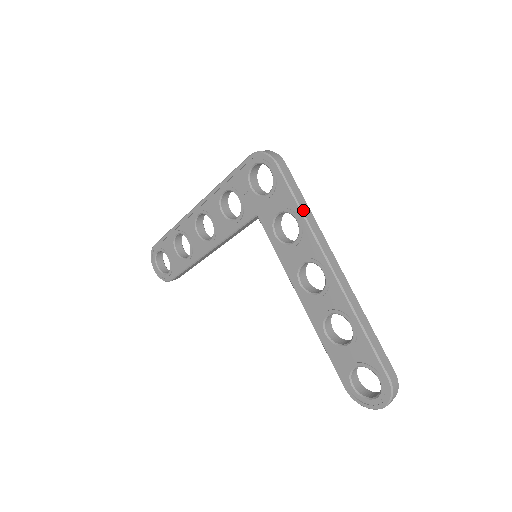
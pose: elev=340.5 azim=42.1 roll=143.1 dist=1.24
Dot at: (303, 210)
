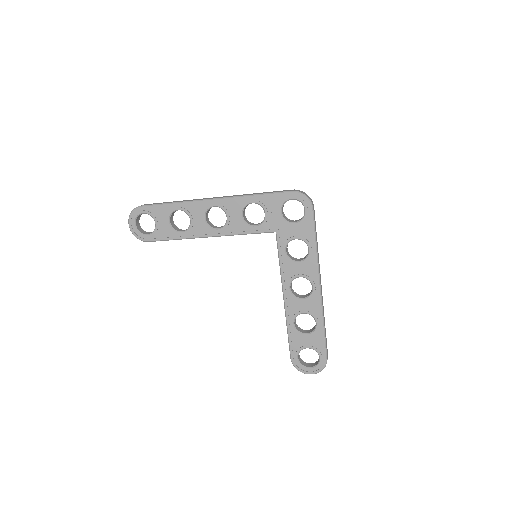
Dot at: (317, 245)
